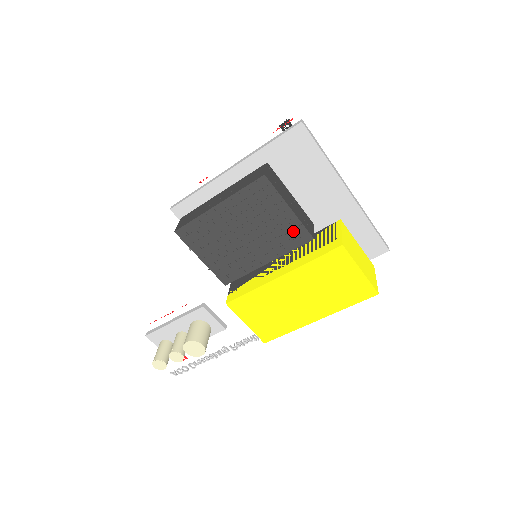
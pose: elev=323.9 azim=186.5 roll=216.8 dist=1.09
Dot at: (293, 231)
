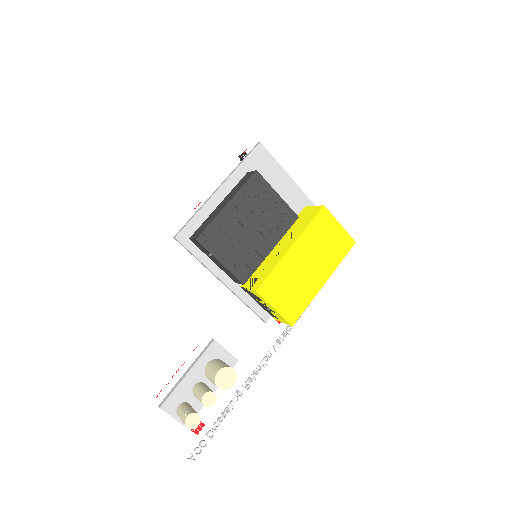
Dot at: (284, 214)
